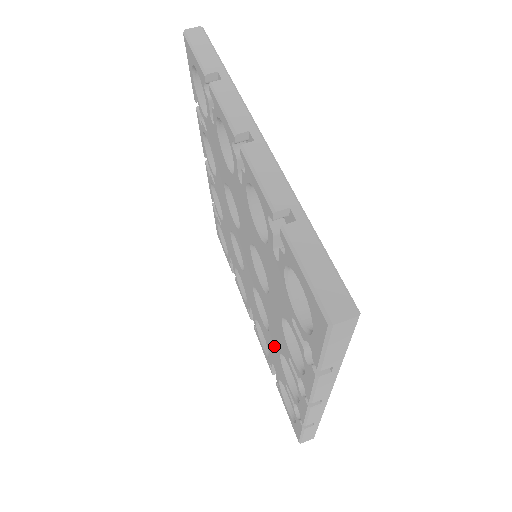
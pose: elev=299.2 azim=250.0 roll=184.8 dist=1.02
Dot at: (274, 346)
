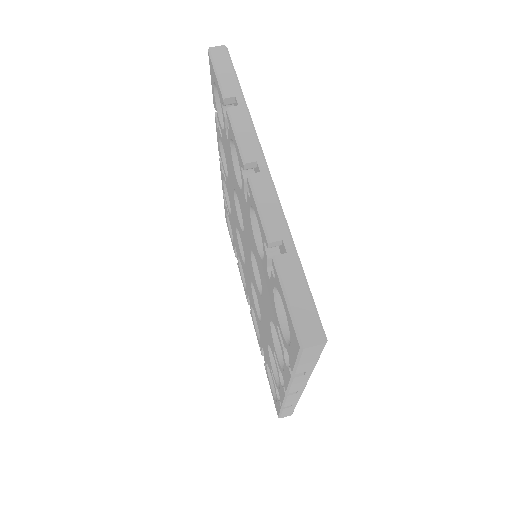
Dot at: (264, 336)
